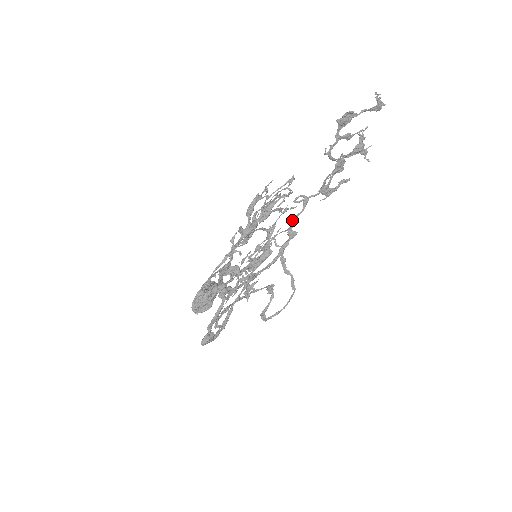
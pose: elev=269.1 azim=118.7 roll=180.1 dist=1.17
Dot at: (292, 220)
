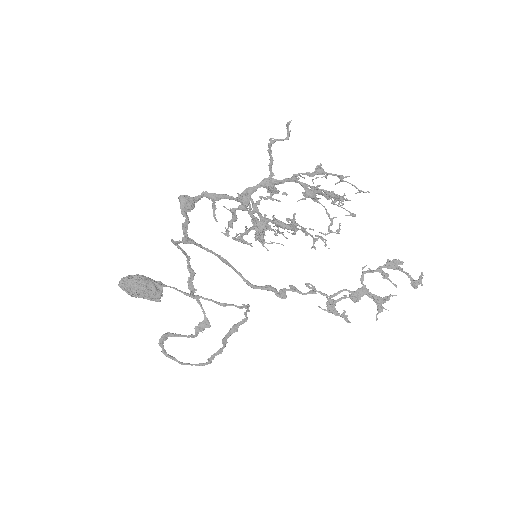
Dot at: (293, 286)
